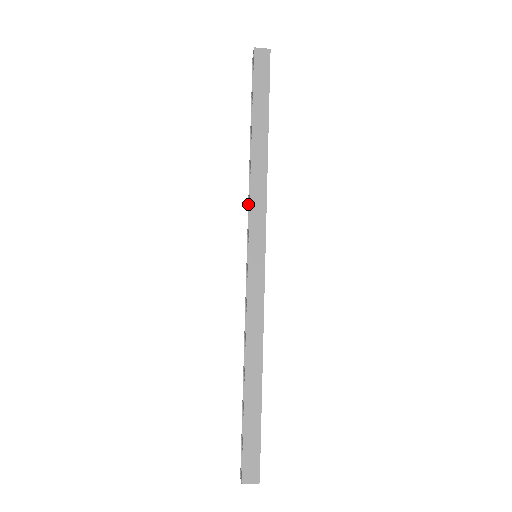
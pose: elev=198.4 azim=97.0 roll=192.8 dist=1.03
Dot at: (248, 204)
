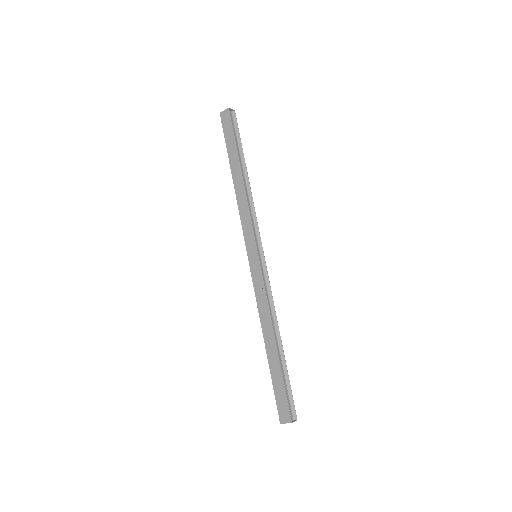
Dot at: occluded
